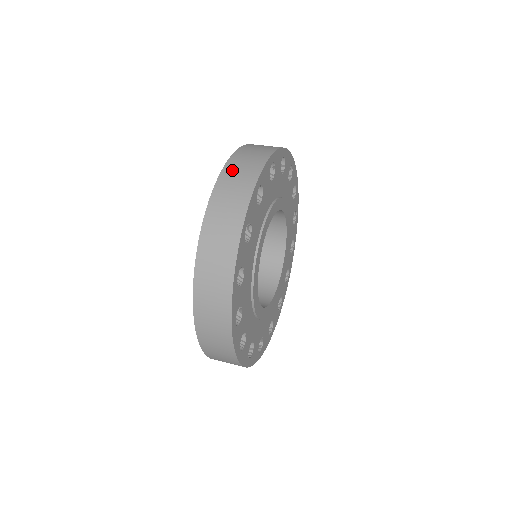
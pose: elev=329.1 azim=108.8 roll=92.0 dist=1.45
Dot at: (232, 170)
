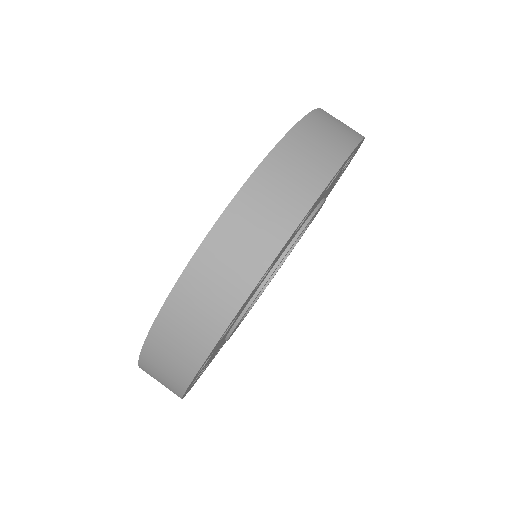
Dot at: (316, 126)
